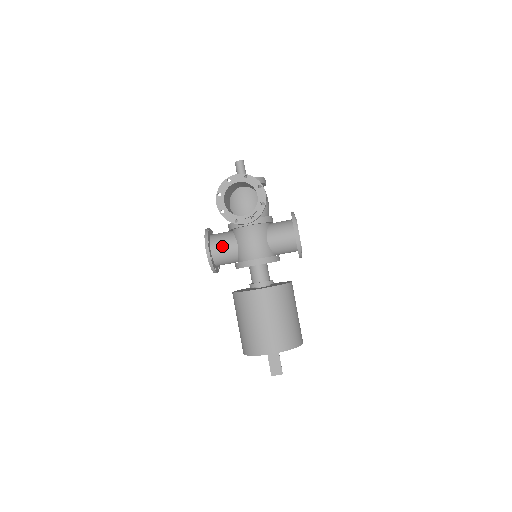
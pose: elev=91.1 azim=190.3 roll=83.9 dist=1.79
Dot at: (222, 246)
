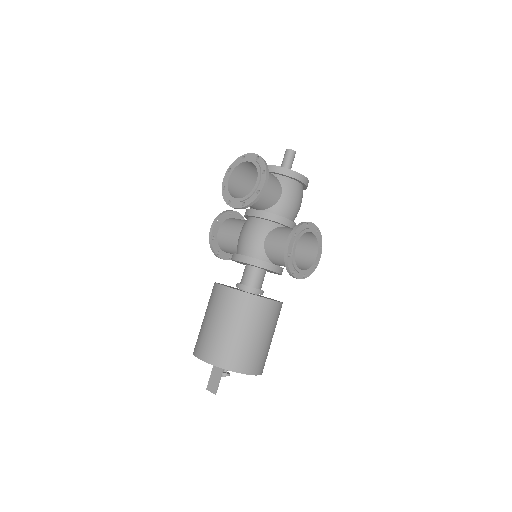
Dot at: (228, 230)
